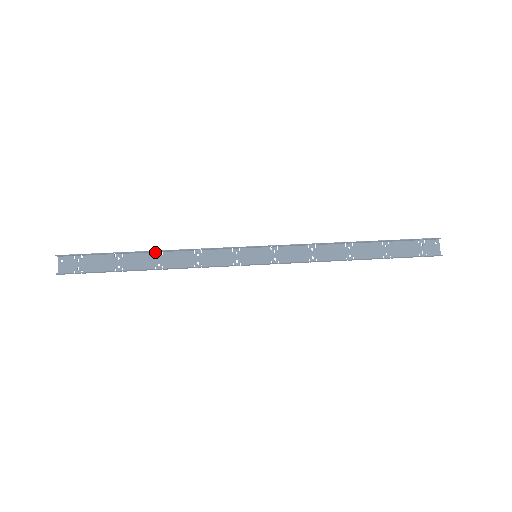
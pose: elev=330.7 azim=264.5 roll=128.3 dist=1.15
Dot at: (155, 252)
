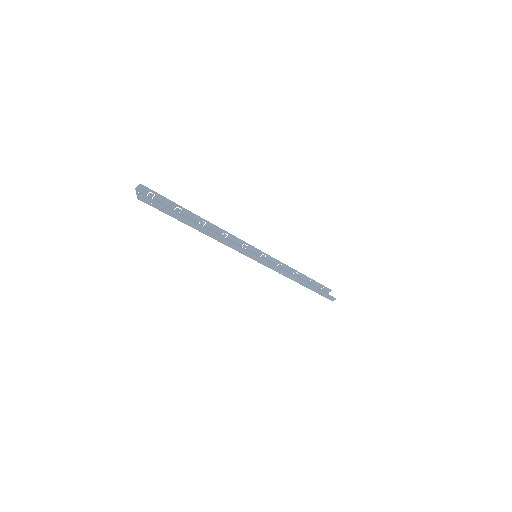
Dot at: (200, 223)
